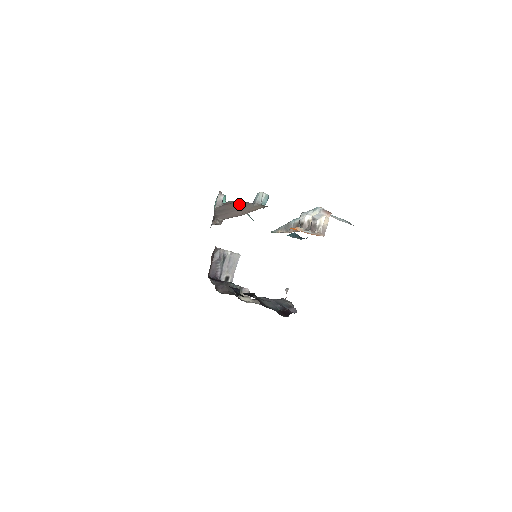
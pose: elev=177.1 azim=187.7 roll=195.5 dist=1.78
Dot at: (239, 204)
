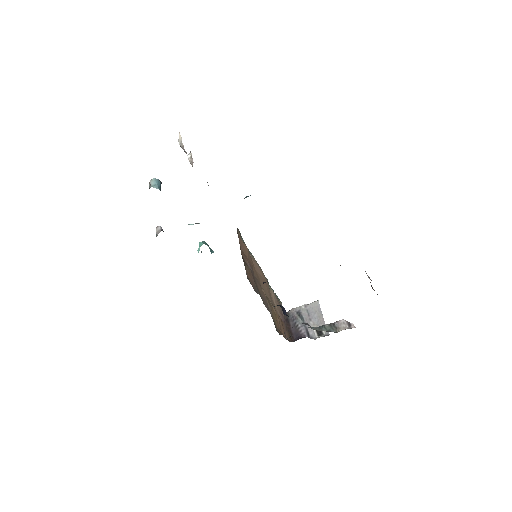
Dot at: occluded
